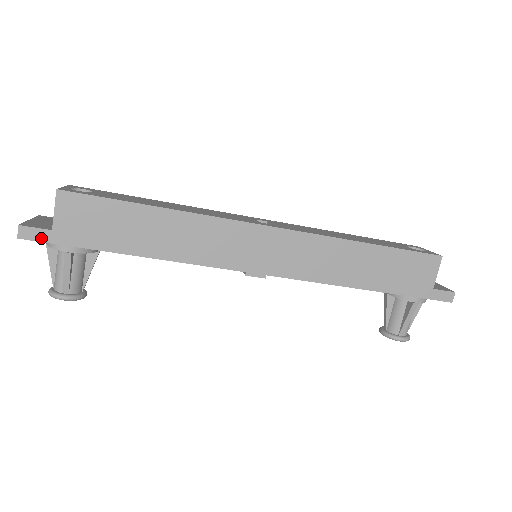
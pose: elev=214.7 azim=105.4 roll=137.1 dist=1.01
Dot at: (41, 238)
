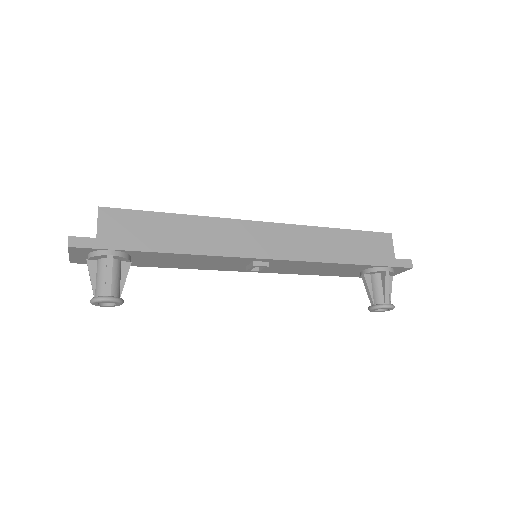
Dot at: (87, 245)
